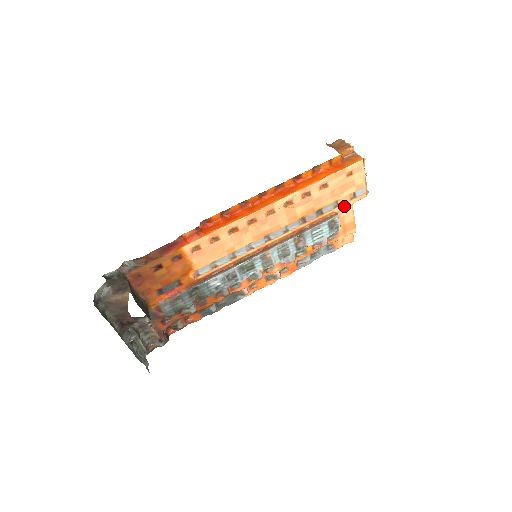
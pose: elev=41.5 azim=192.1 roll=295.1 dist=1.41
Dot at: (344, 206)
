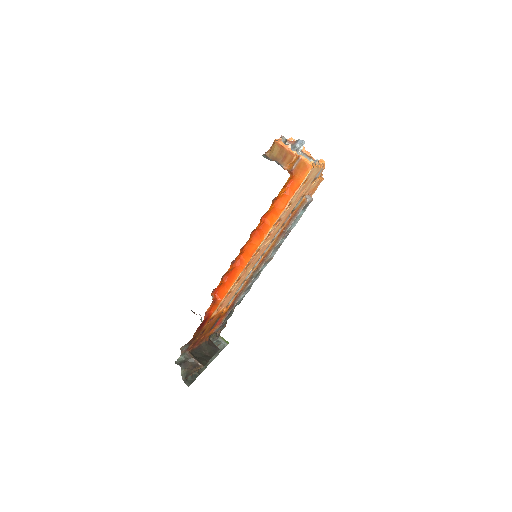
Dot at: occluded
